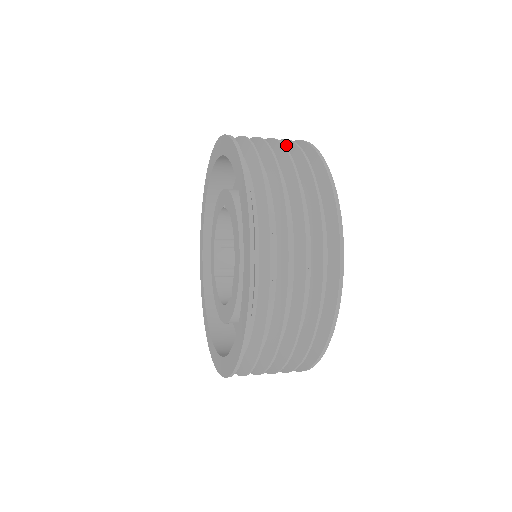
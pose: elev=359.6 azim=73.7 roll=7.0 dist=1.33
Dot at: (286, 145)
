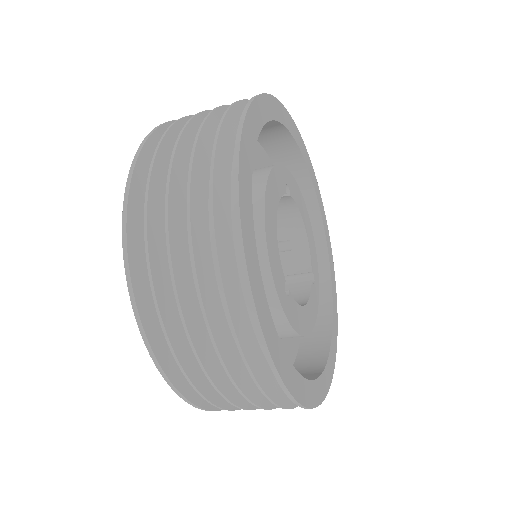
Dot at: occluded
